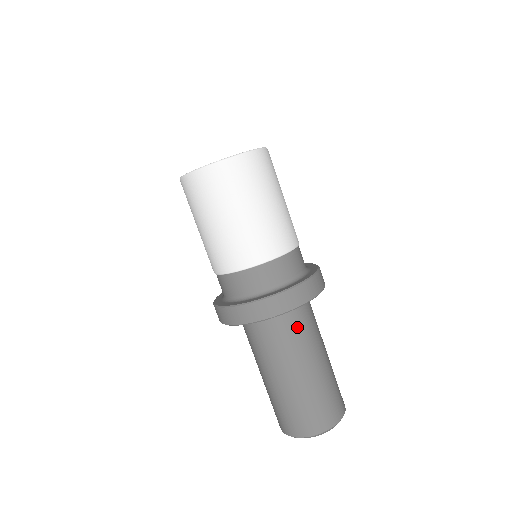
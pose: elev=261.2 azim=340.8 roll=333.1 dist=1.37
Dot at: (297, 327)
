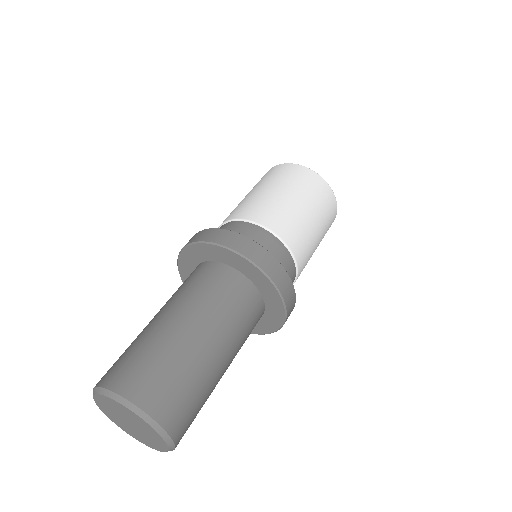
Dot at: (252, 325)
